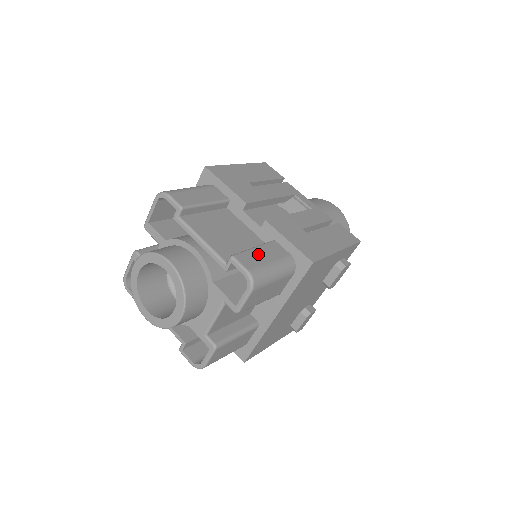
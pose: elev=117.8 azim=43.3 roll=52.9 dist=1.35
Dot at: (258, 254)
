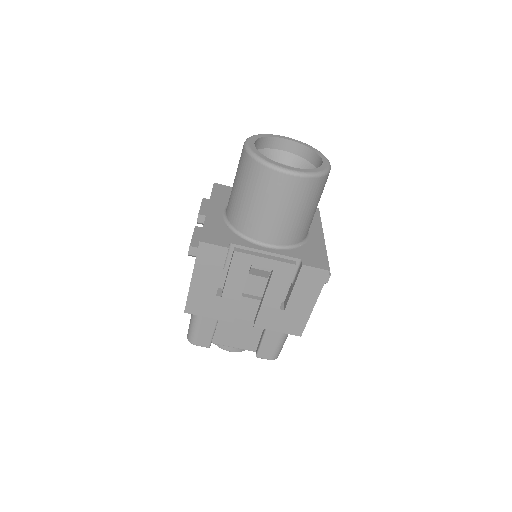
Dot at: (267, 345)
